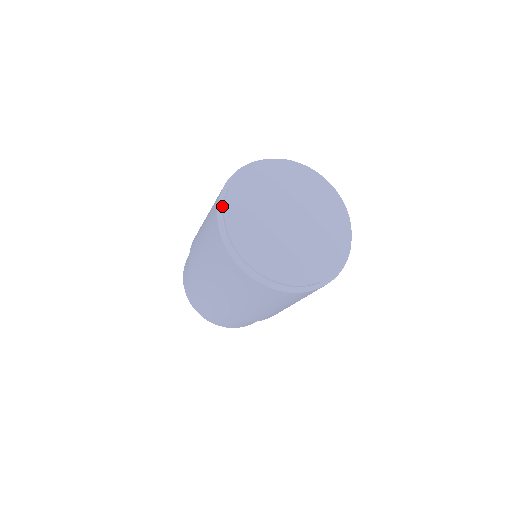
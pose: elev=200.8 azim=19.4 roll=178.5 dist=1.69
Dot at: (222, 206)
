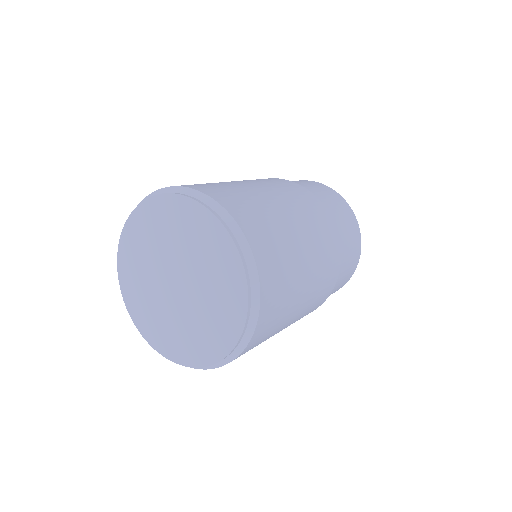
Dot at: occluded
